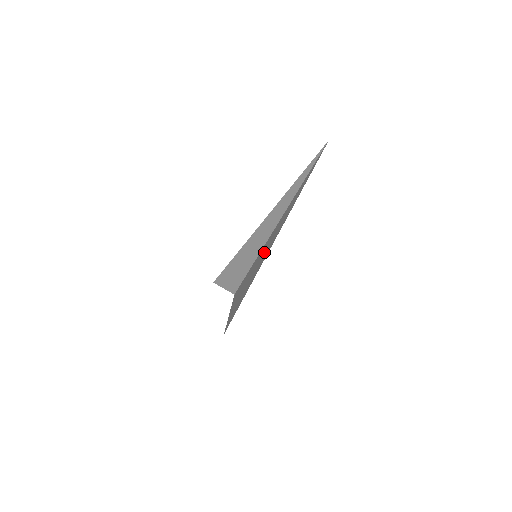
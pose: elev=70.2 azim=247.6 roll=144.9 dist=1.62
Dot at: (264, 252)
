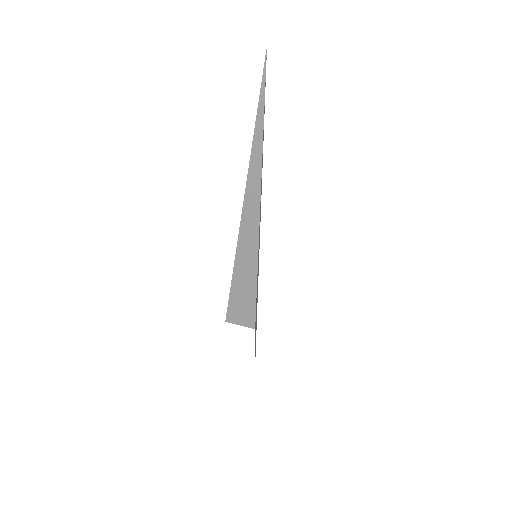
Dot at: (259, 235)
